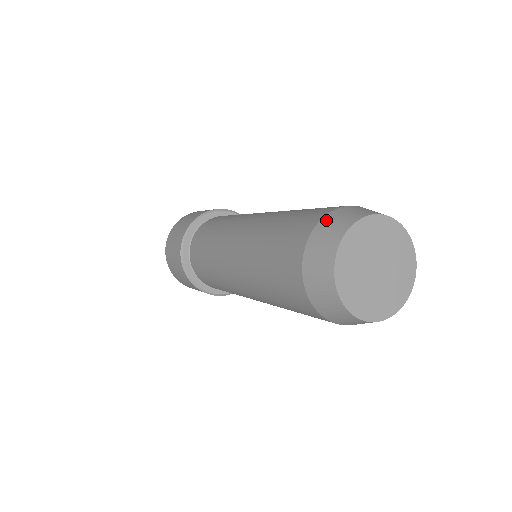
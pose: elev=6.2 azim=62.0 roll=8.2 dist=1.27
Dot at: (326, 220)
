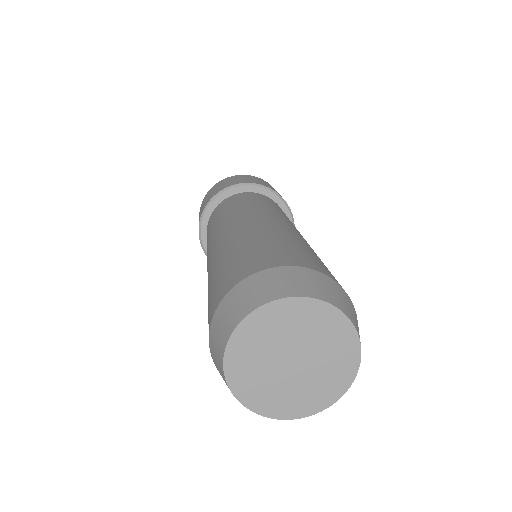
Dot at: (236, 290)
